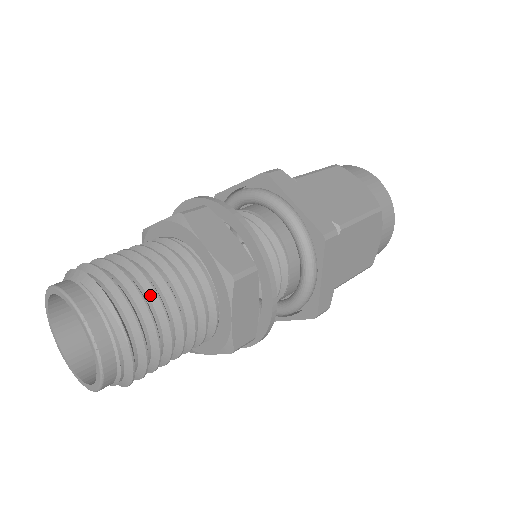
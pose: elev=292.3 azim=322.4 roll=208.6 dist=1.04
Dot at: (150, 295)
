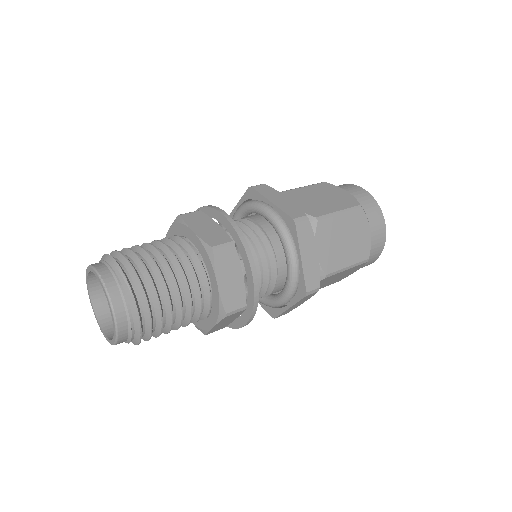
Dot at: (151, 265)
